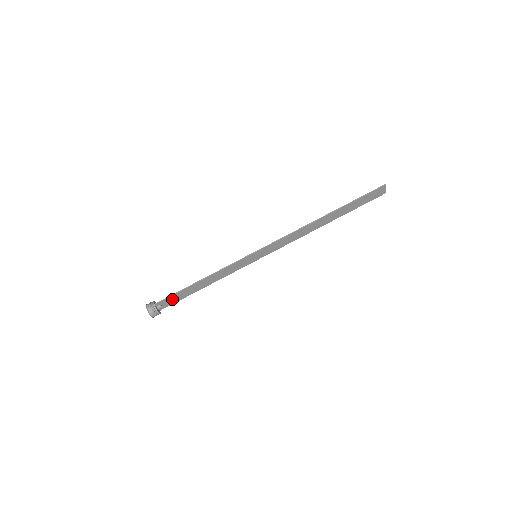
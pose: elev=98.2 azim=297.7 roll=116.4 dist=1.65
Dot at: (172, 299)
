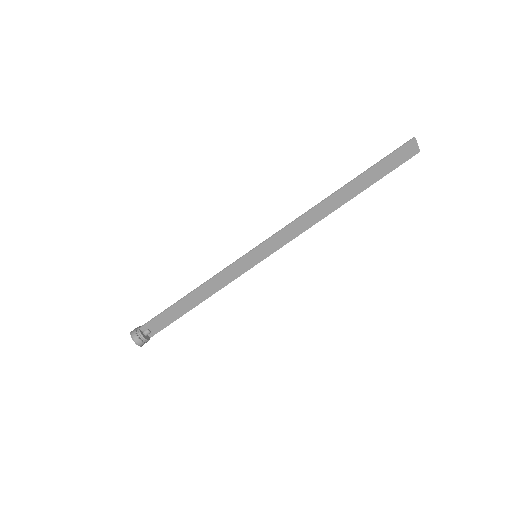
Dot at: (161, 321)
